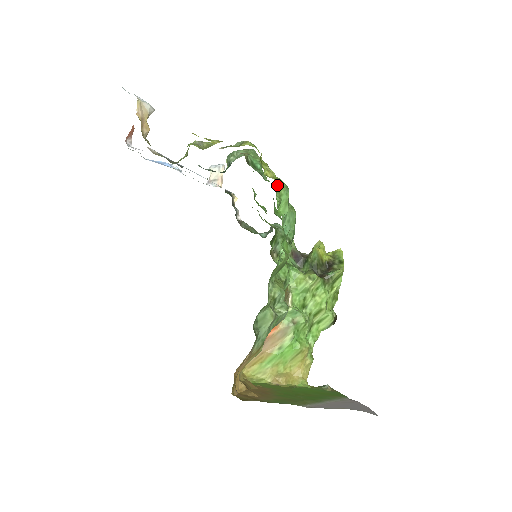
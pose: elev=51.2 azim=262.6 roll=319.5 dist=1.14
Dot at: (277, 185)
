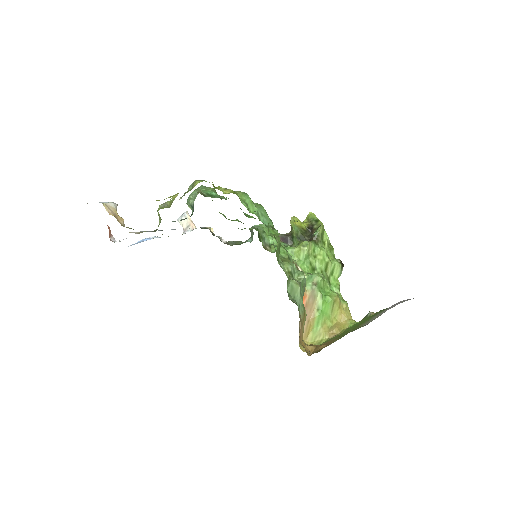
Dot at: (237, 195)
